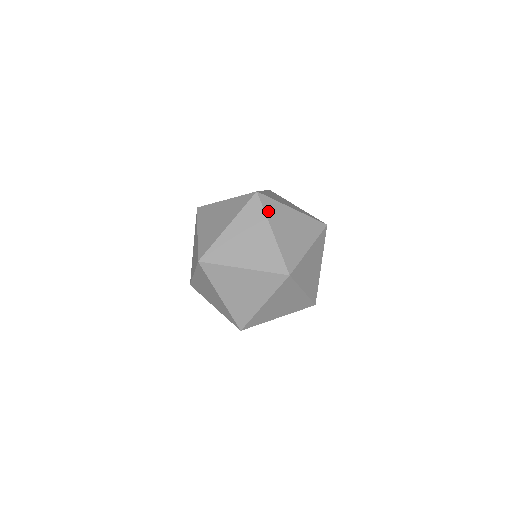
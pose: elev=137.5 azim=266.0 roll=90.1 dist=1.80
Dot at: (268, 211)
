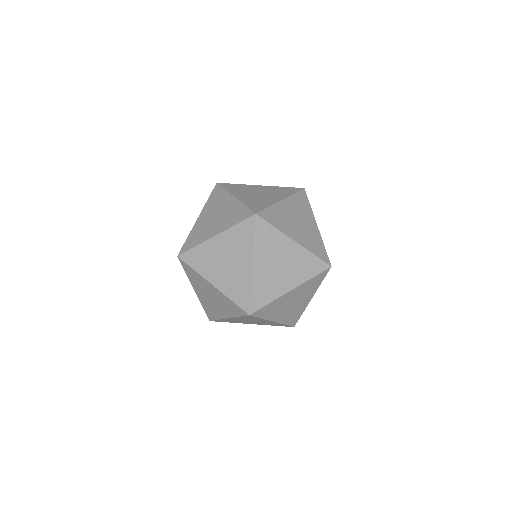
Dot at: (276, 224)
